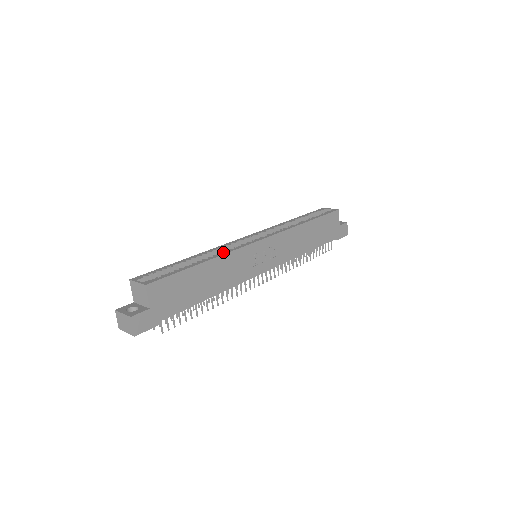
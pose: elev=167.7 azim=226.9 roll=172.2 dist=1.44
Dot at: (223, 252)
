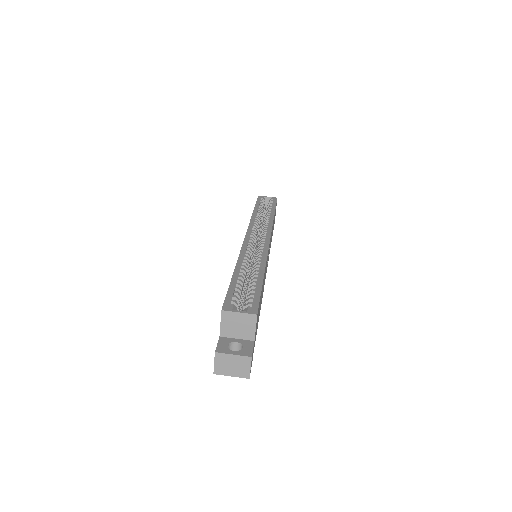
Dot at: (261, 259)
